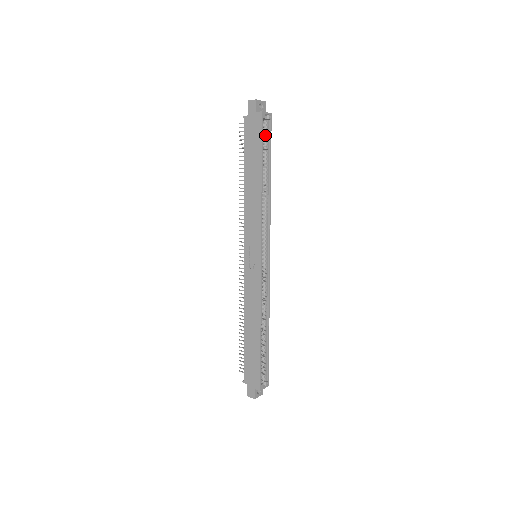
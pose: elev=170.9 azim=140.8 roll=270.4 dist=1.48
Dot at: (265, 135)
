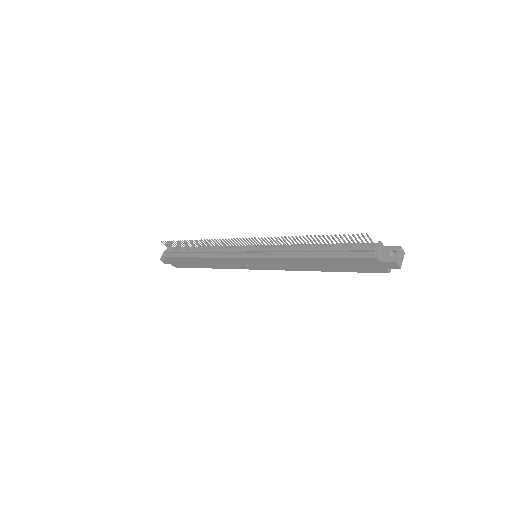
Dot at: occluded
